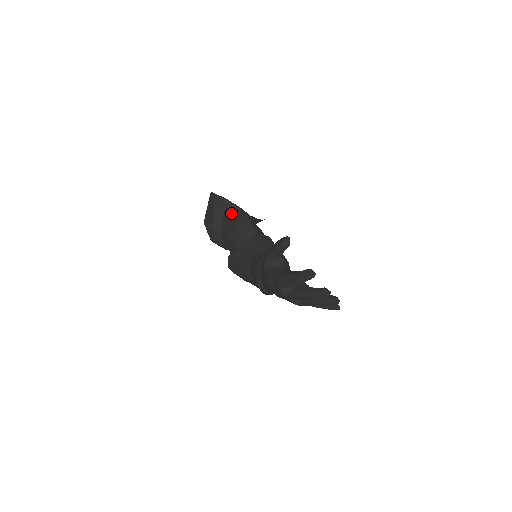
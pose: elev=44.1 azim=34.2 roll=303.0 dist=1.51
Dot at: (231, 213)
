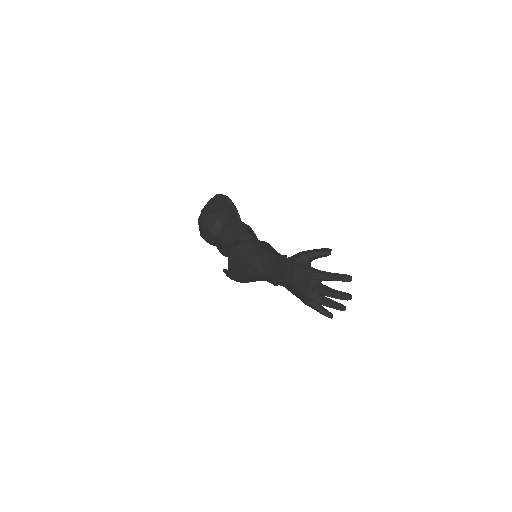
Dot at: occluded
